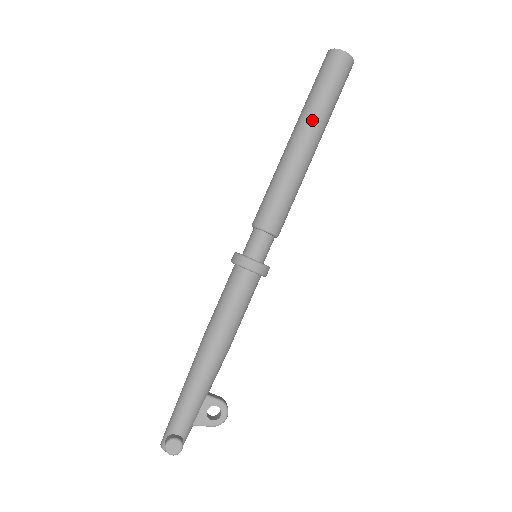
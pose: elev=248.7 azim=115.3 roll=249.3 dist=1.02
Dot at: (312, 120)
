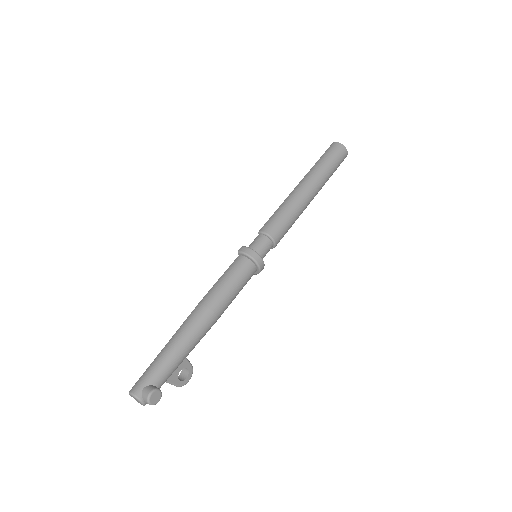
Dot at: (321, 181)
